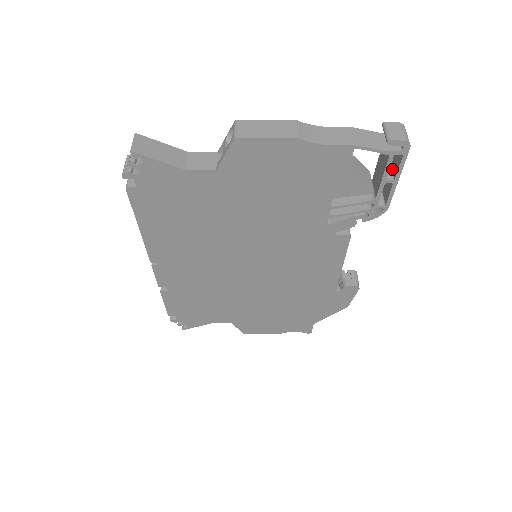
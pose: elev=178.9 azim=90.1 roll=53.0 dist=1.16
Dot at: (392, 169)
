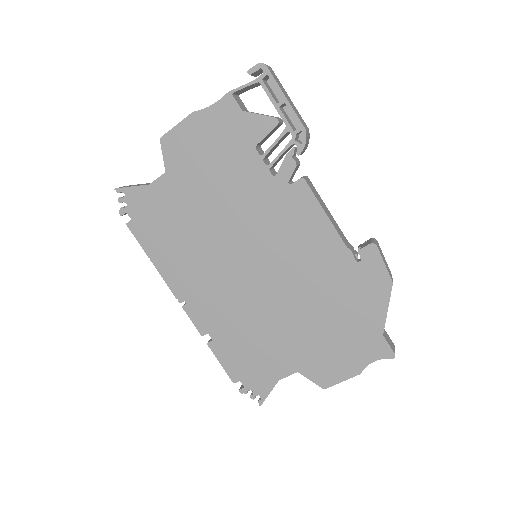
Dot at: occluded
